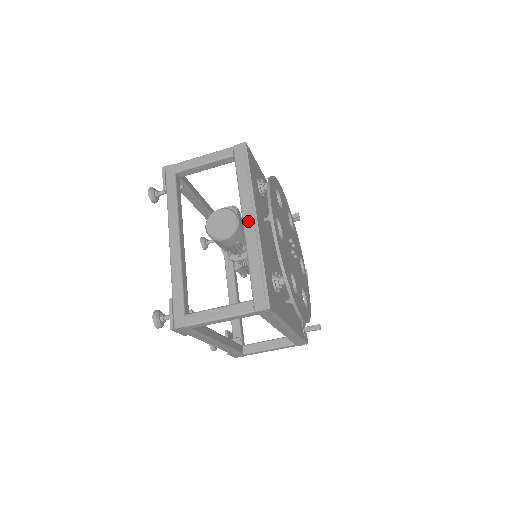
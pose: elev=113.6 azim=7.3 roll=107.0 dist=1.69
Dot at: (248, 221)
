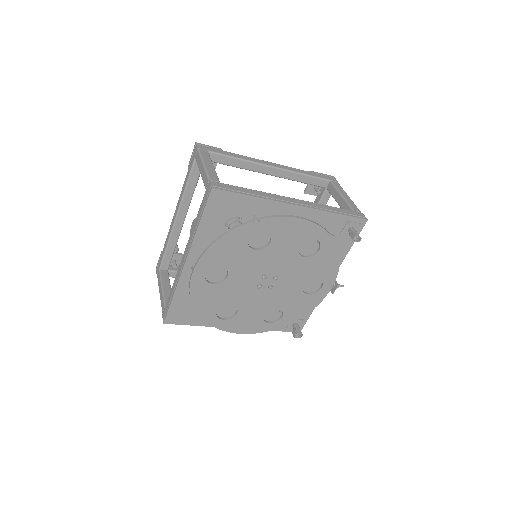
Dot at: (183, 258)
